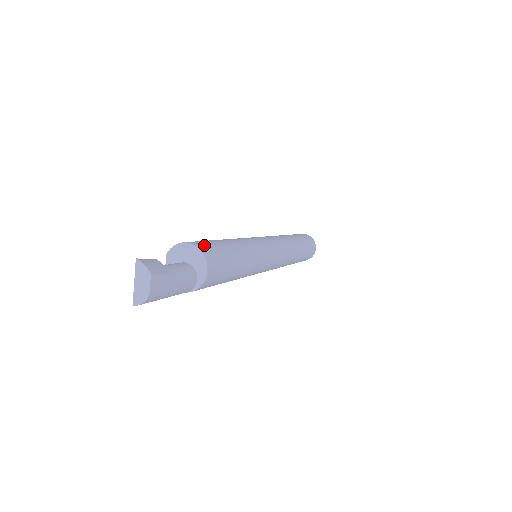
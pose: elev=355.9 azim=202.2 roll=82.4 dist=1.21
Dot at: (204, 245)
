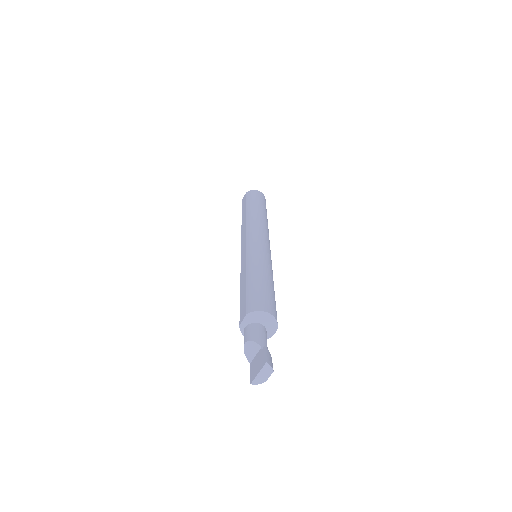
Dot at: (273, 308)
